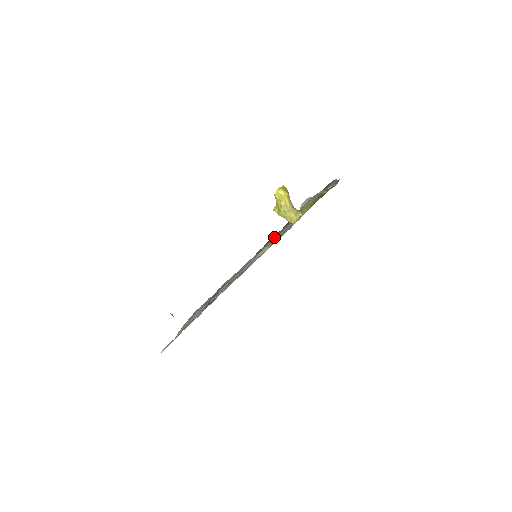
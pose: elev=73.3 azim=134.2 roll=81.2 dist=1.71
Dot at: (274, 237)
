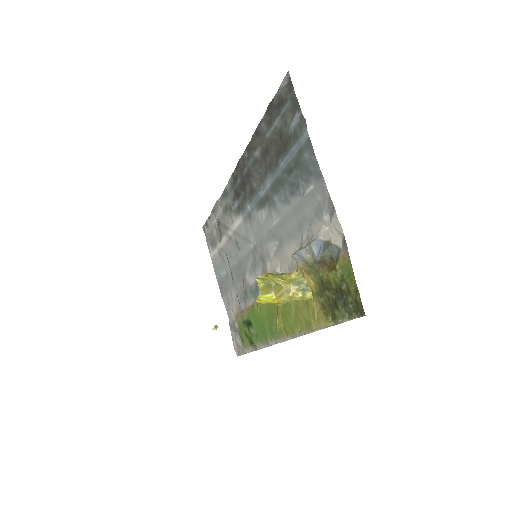
Dot at: (252, 198)
